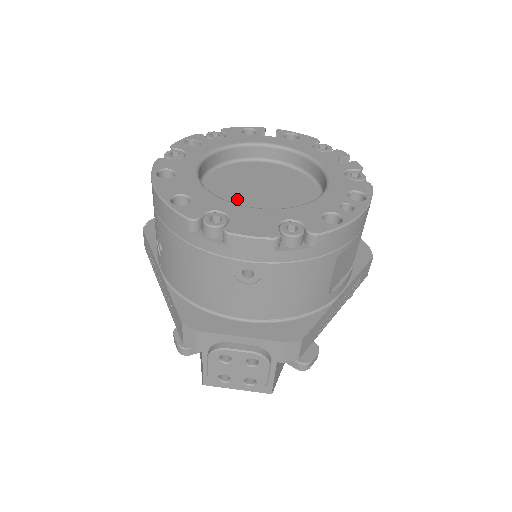
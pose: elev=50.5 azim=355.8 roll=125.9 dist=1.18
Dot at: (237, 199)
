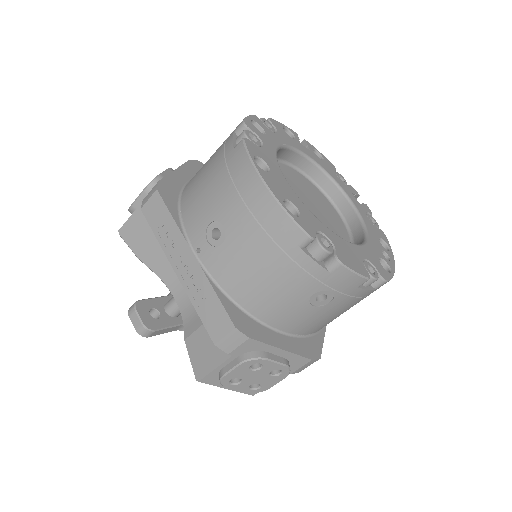
Dot at: occluded
